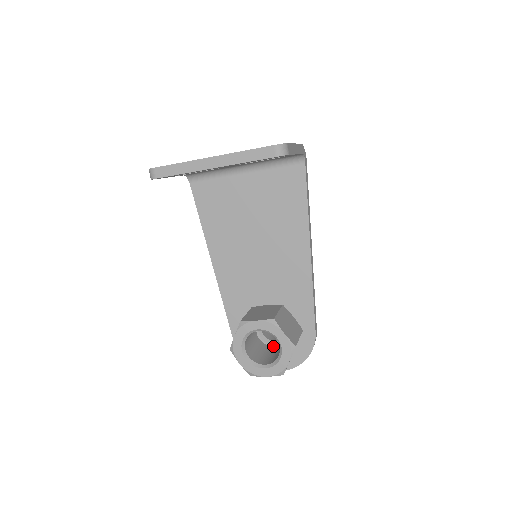
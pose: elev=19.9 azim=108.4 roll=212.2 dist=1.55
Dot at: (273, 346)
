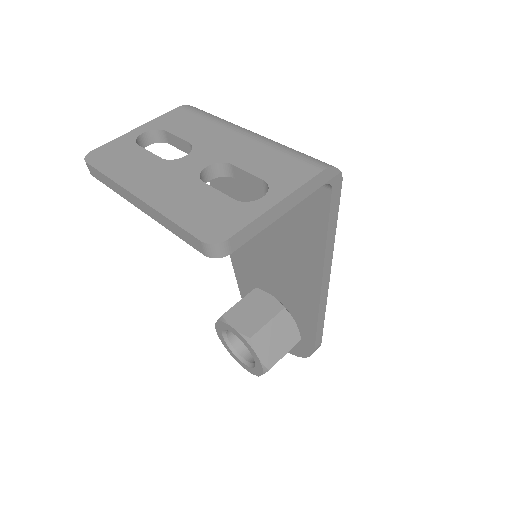
Dot at: occluded
